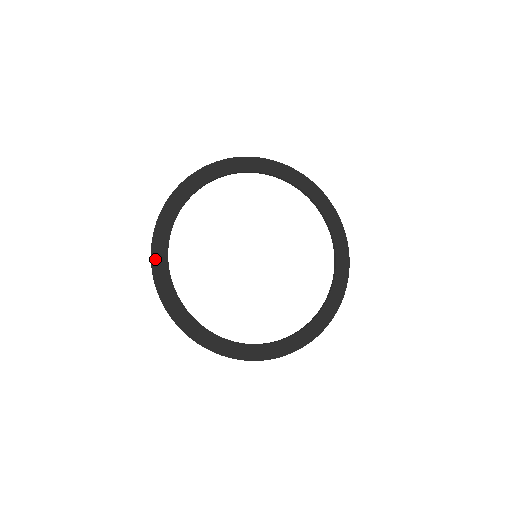
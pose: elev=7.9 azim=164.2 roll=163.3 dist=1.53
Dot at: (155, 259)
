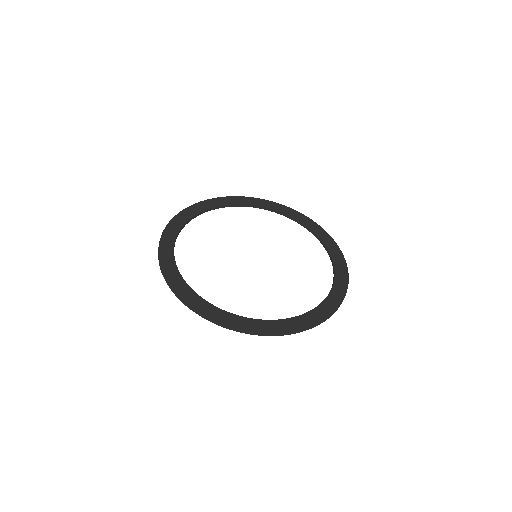
Dot at: (186, 211)
